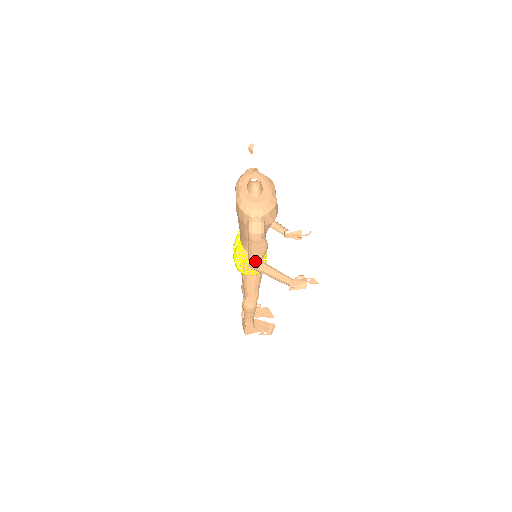
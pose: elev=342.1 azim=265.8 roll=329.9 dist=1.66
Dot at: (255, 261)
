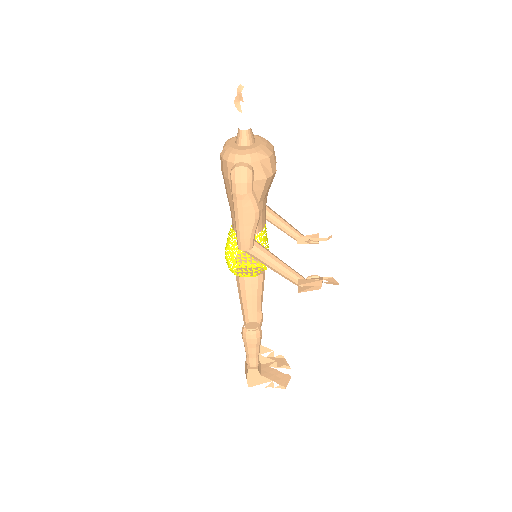
Dot at: (244, 235)
